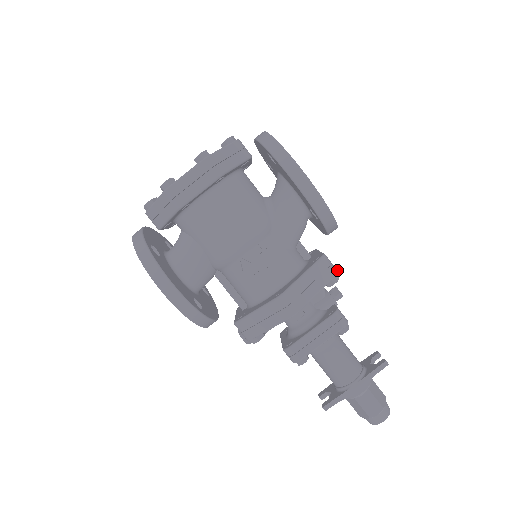
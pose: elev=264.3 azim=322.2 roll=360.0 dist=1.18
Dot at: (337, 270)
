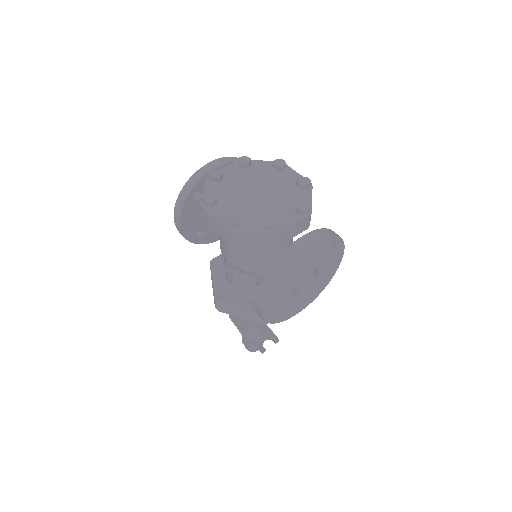
Dot at: occluded
